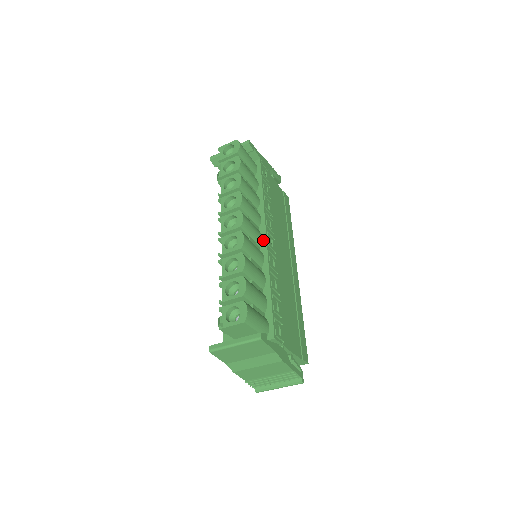
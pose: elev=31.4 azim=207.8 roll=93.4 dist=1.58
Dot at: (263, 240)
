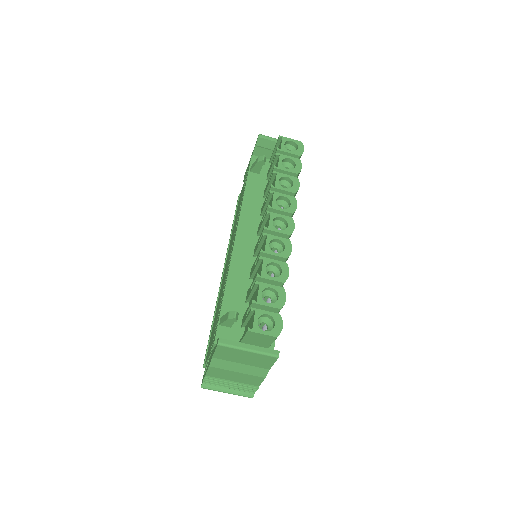
Dot at: occluded
